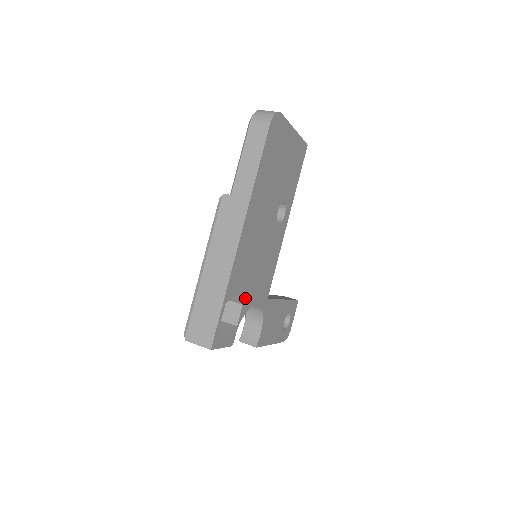
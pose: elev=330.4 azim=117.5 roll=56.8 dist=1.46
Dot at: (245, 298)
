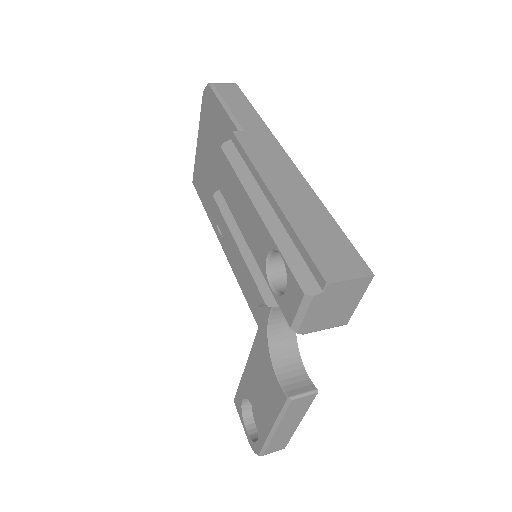
Dot at: occluded
